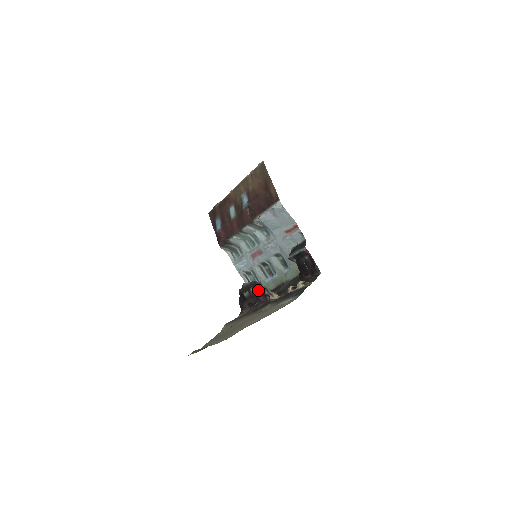
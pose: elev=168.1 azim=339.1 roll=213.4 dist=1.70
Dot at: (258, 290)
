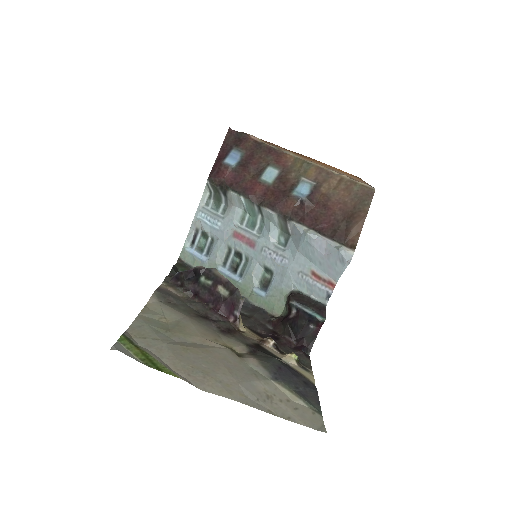
Dot at: (230, 299)
